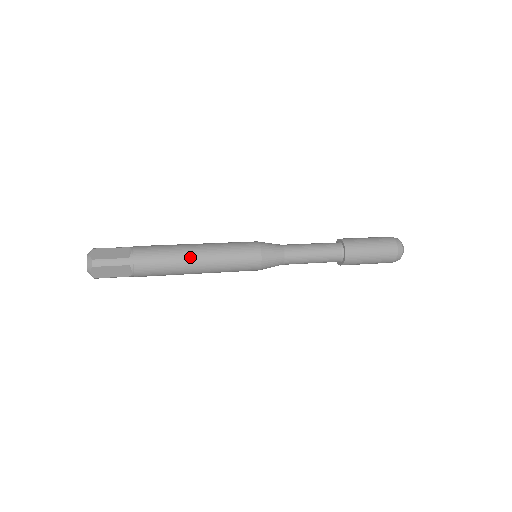
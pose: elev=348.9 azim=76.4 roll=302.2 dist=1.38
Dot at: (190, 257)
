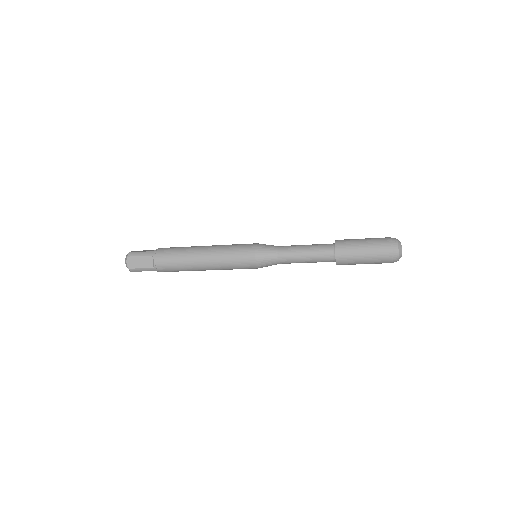
Dot at: (197, 250)
